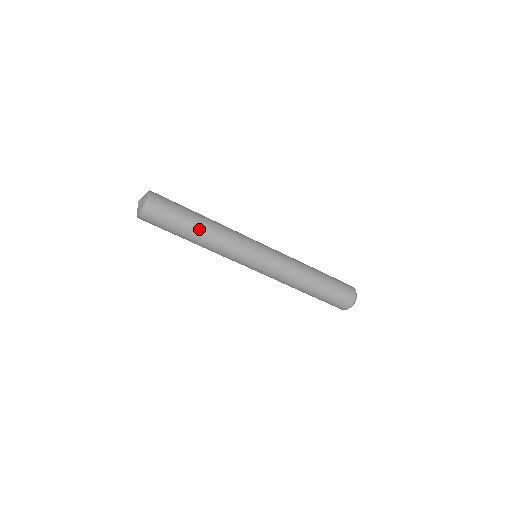
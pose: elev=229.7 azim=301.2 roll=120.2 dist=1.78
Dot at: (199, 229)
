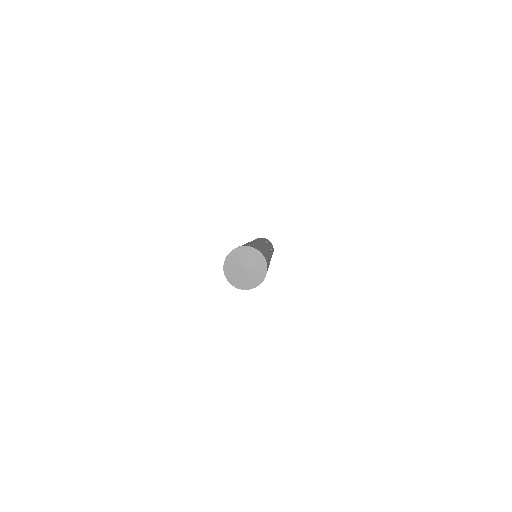
Dot at: occluded
